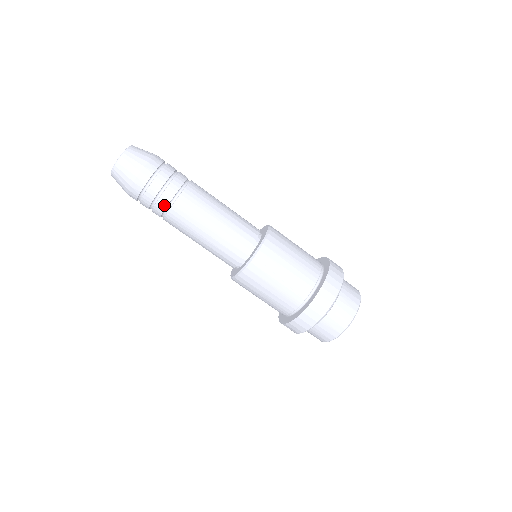
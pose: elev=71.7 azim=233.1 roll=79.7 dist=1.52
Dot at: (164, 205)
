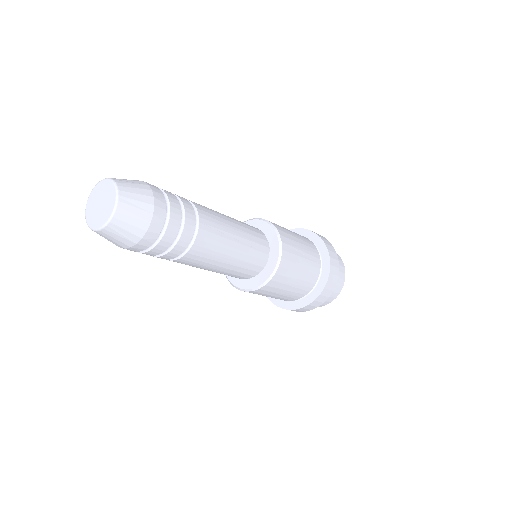
Dot at: occluded
